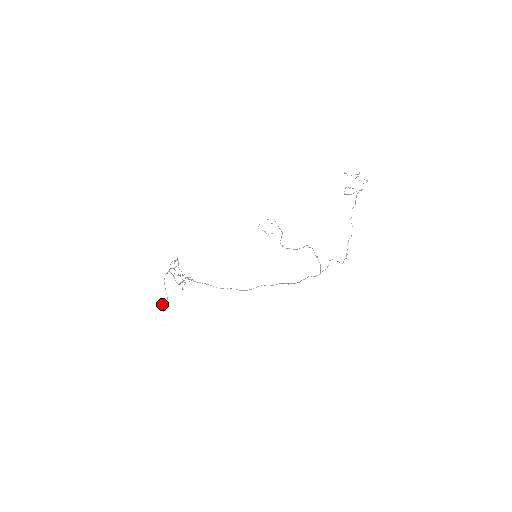
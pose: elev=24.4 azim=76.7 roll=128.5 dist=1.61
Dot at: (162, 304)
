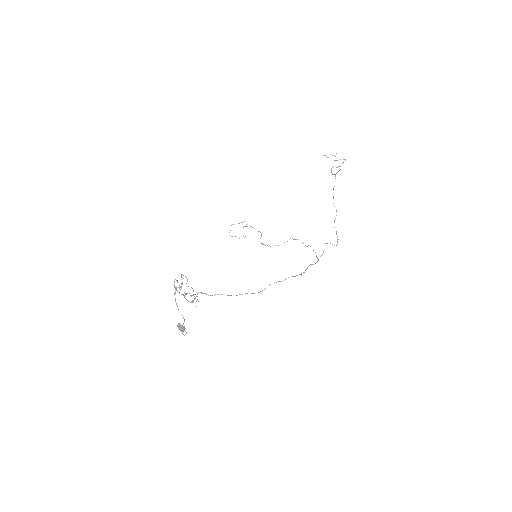
Dot at: (182, 327)
